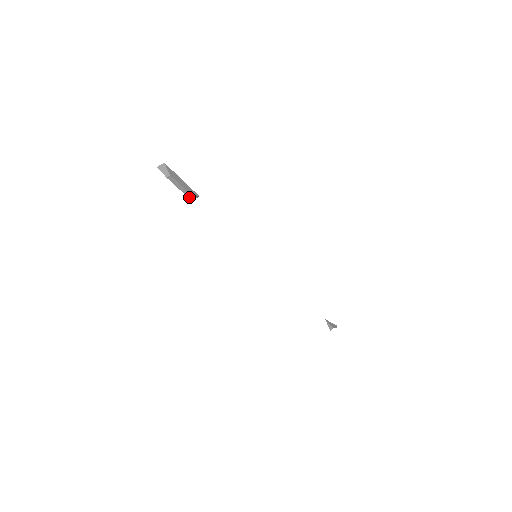
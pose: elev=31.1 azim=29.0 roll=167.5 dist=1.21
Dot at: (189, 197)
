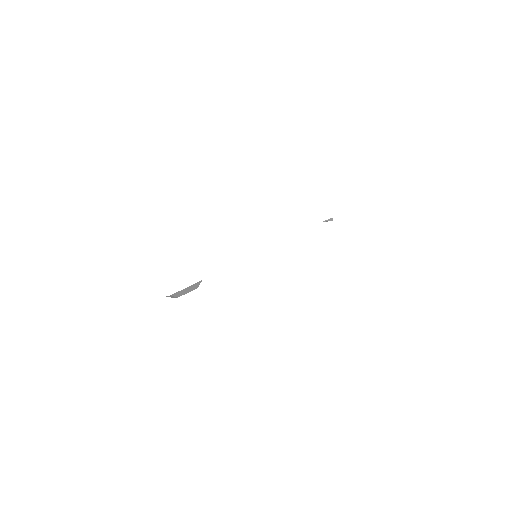
Dot at: (195, 288)
